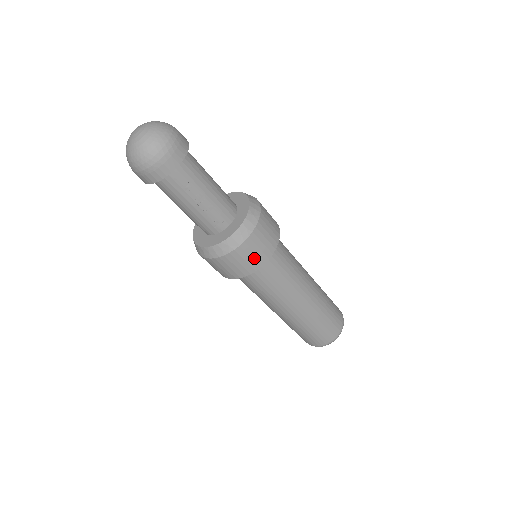
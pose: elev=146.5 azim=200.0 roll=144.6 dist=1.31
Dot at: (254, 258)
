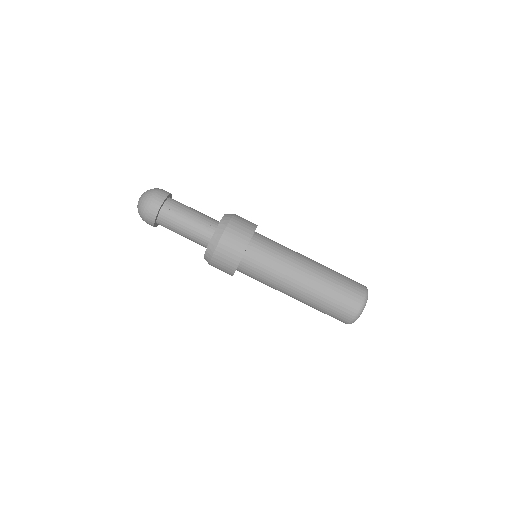
Dot at: (240, 237)
